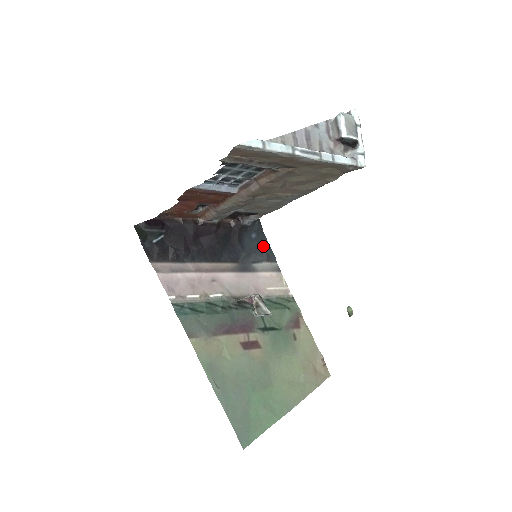
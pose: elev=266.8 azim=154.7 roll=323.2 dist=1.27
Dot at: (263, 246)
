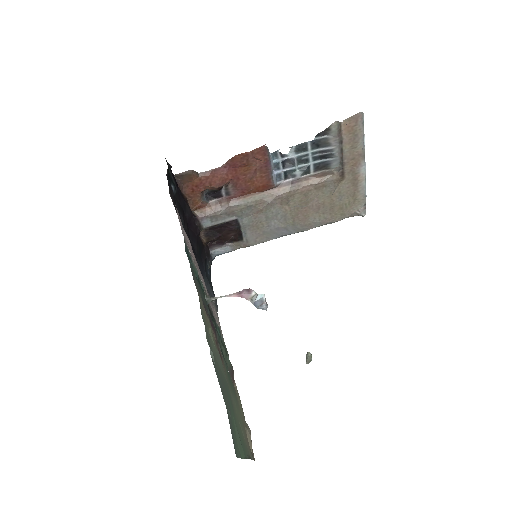
Dot at: (212, 288)
